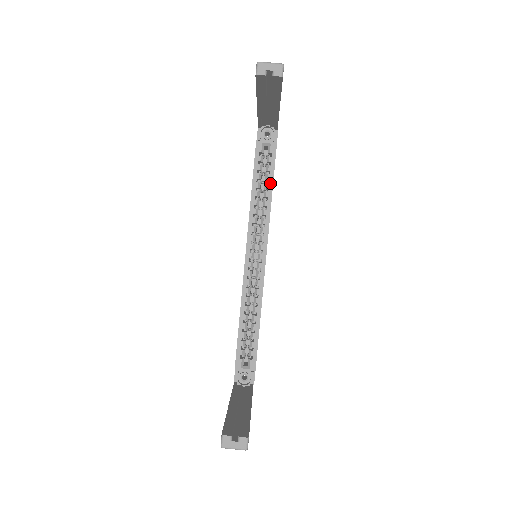
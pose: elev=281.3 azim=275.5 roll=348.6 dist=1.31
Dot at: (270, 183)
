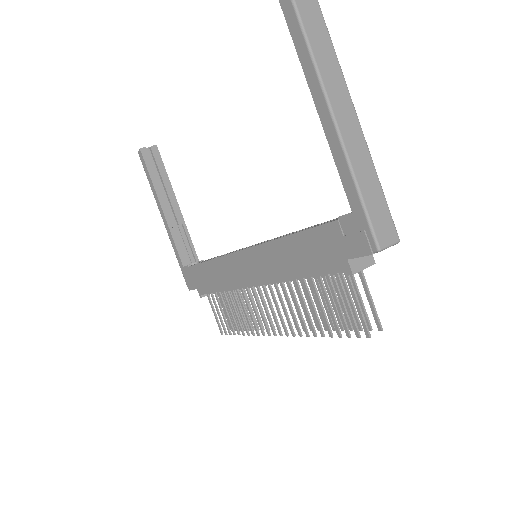
Dot at: occluded
